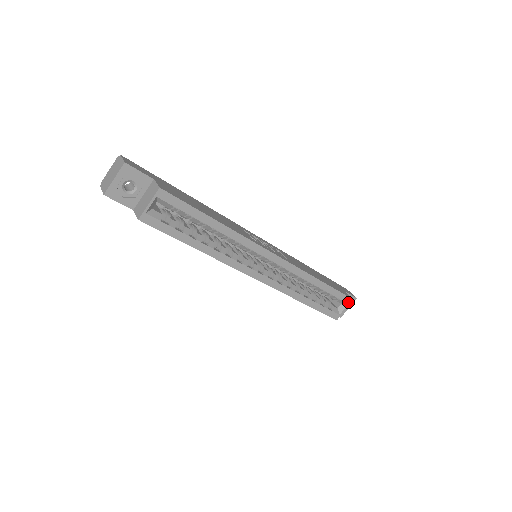
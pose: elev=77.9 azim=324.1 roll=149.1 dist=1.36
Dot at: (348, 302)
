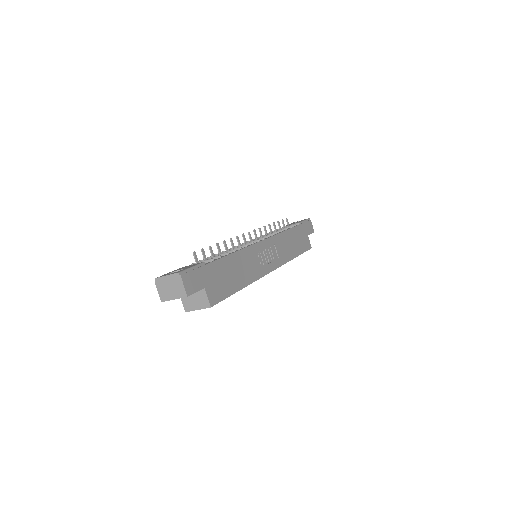
Dot at: occluded
